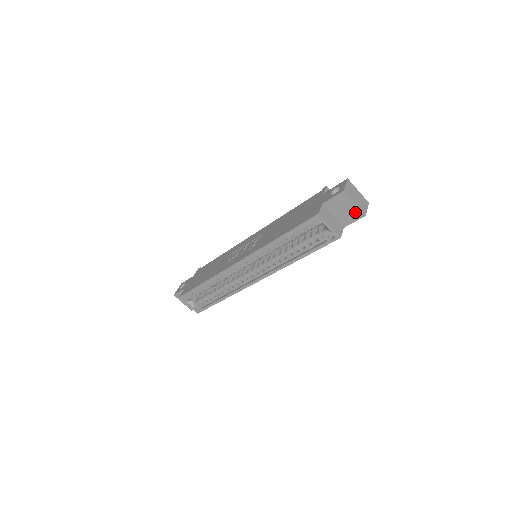
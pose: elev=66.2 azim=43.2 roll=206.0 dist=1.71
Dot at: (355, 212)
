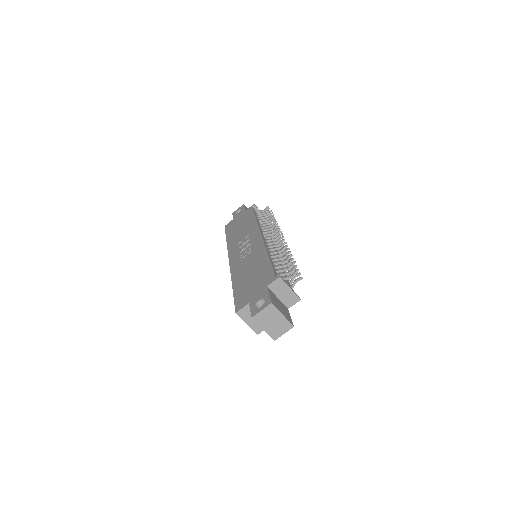
Dot at: occluded
